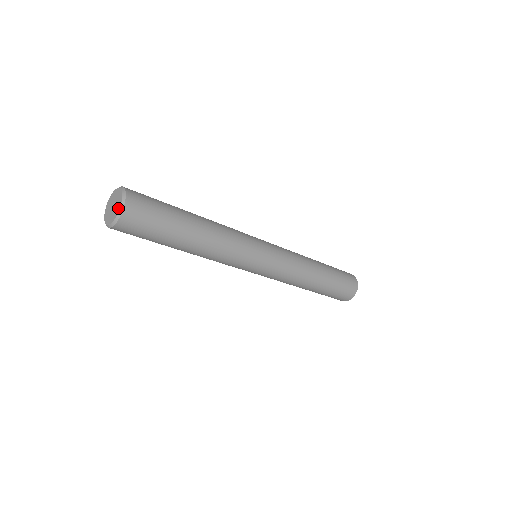
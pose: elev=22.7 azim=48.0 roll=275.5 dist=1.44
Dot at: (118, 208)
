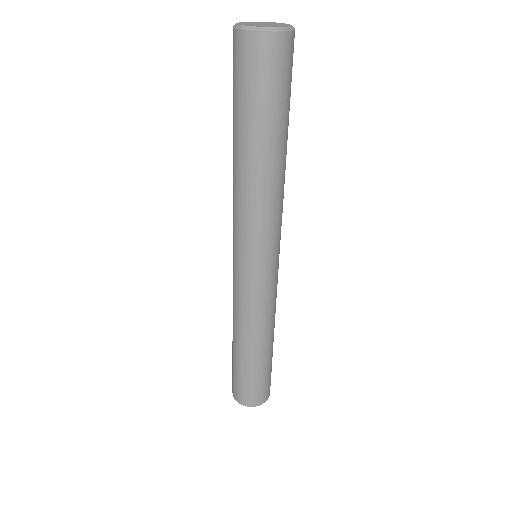
Dot at: (287, 24)
